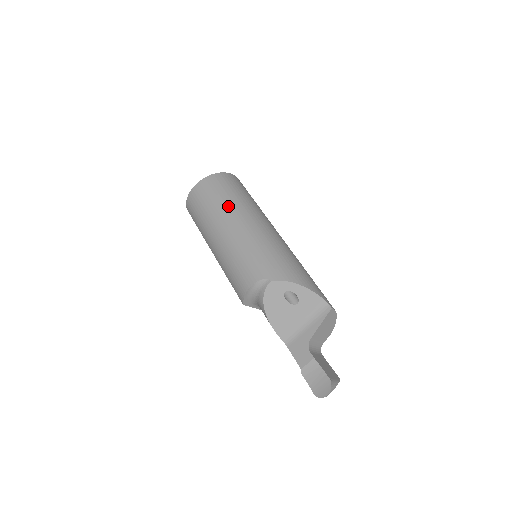
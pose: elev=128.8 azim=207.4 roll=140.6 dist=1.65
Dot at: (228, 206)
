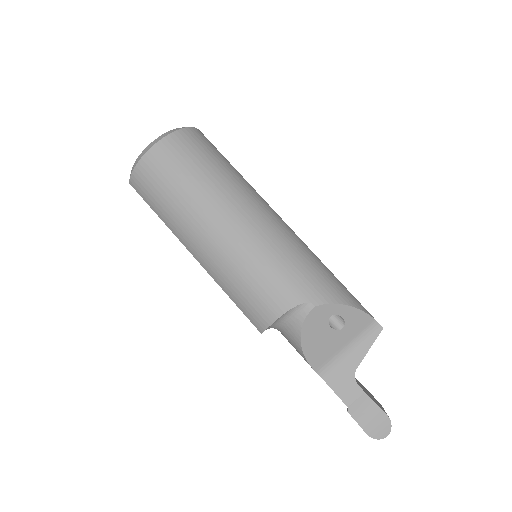
Dot at: (218, 188)
